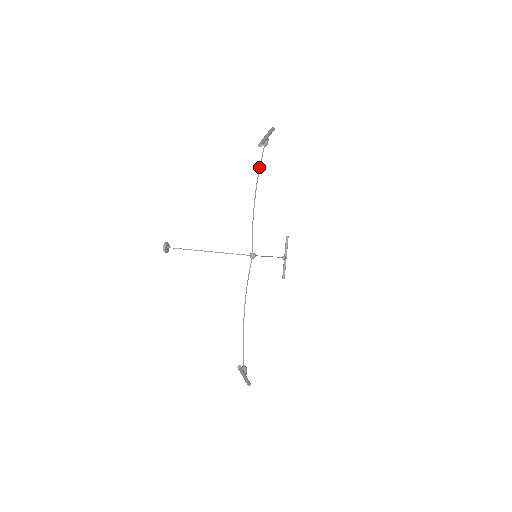
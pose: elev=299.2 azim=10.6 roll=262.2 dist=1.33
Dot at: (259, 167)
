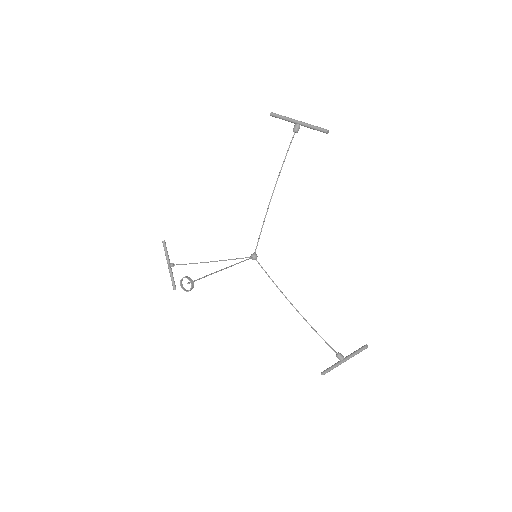
Dot at: occluded
